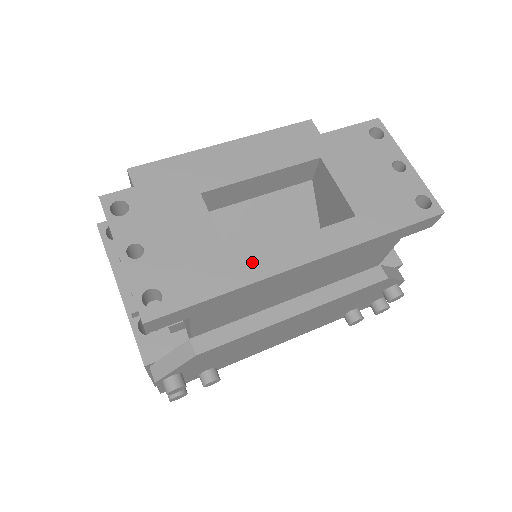
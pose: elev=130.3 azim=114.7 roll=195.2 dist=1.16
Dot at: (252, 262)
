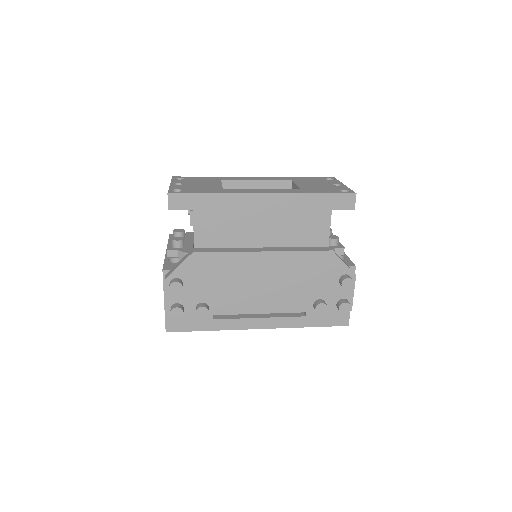
Dot at: (234, 190)
